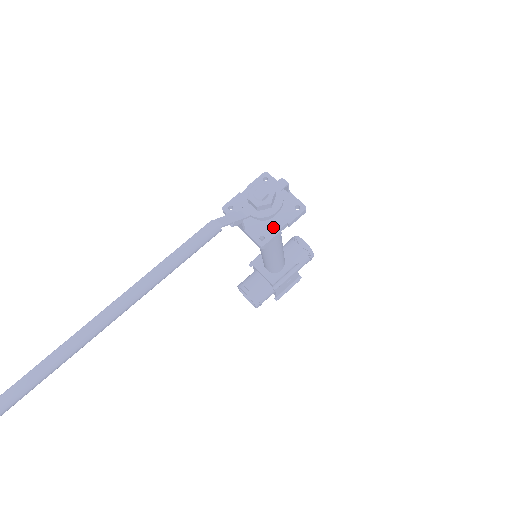
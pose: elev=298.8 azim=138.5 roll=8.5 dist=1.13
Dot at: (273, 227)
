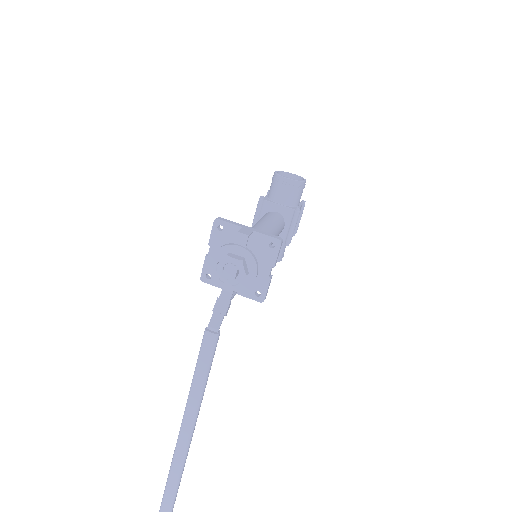
Dot at: (261, 278)
